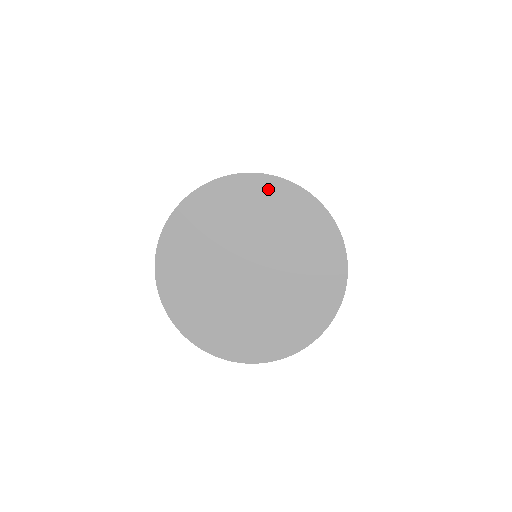
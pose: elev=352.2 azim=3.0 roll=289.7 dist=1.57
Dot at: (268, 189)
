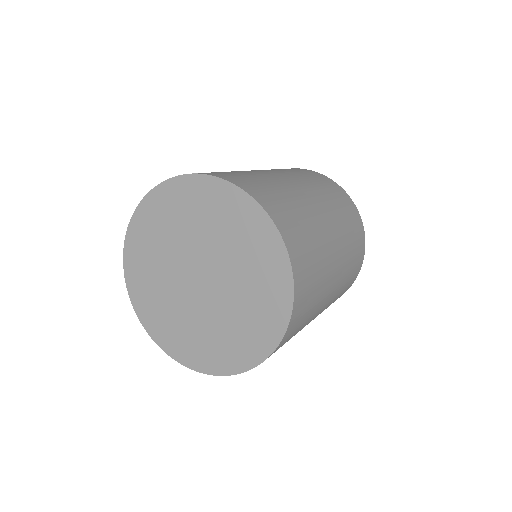
Dot at: (168, 196)
